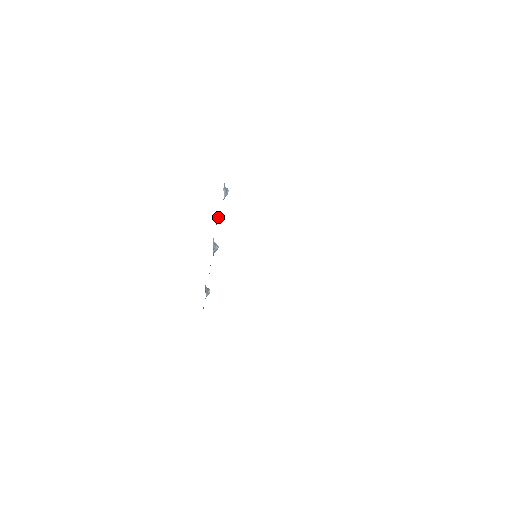
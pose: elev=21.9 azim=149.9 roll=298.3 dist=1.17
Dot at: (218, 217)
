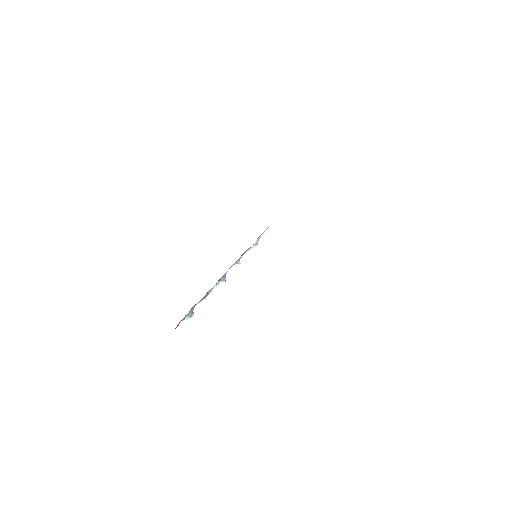
Dot at: occluded
